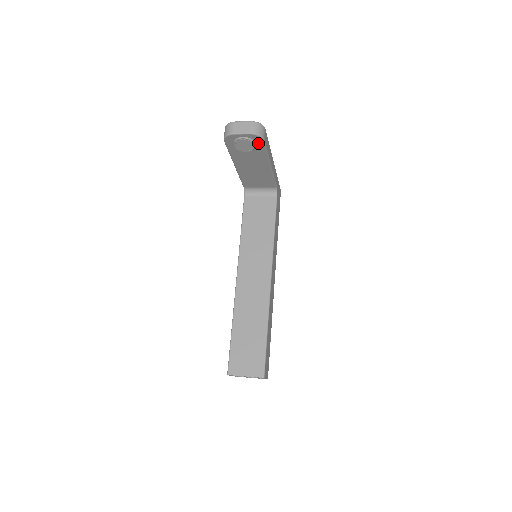
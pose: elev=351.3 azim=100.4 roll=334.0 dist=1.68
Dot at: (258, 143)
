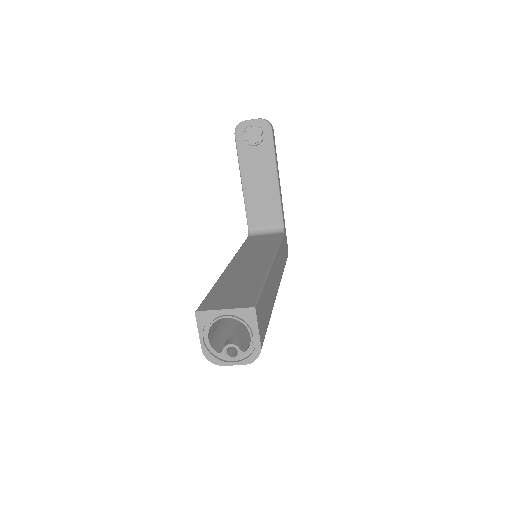
Dot at: (266, 135)
